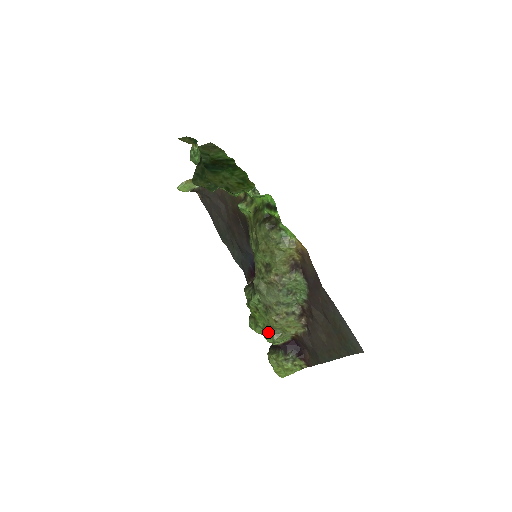
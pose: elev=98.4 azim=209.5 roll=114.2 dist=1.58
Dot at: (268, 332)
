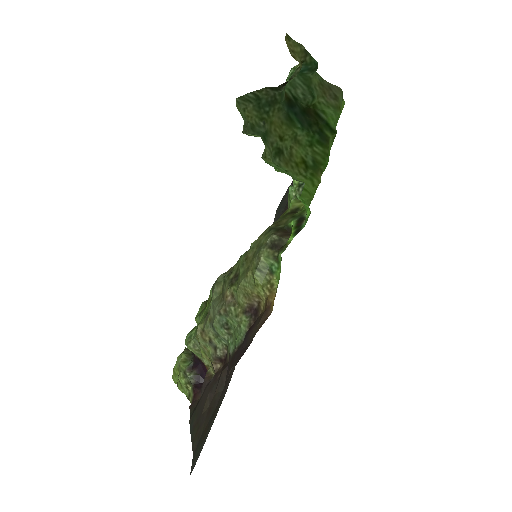
Dot at: (194, 332)
